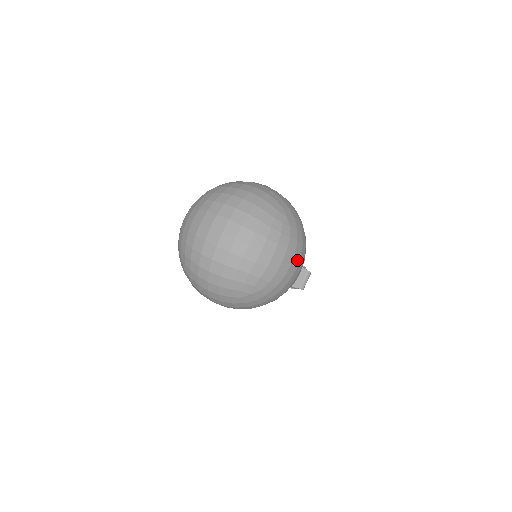
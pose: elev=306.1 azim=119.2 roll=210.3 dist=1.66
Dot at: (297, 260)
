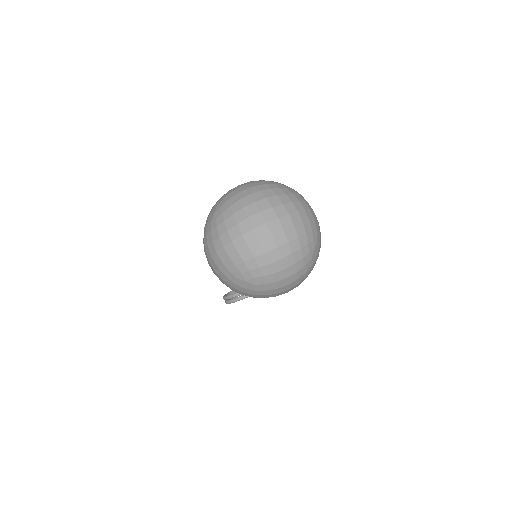
Dot at: occluded
